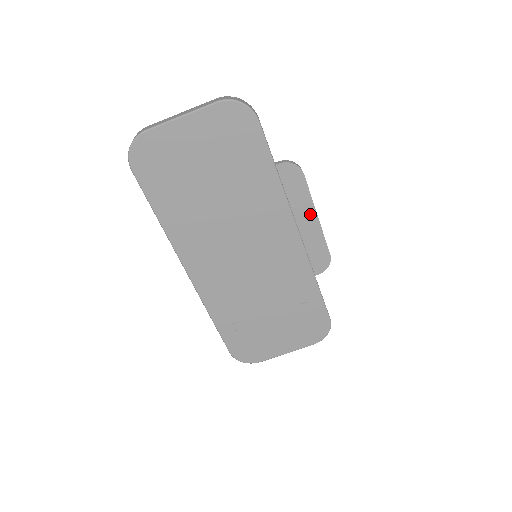
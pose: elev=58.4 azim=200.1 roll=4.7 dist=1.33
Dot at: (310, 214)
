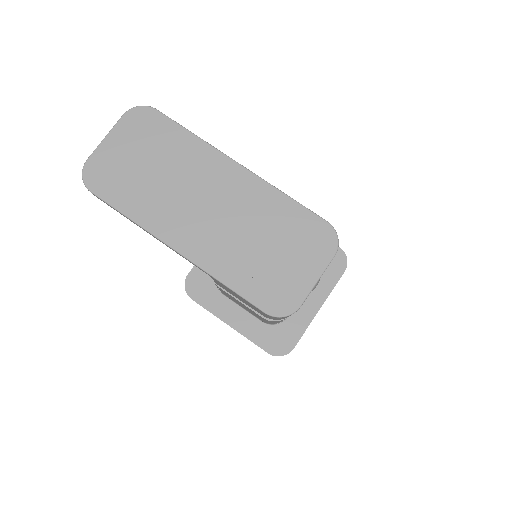
Dot at: occluded
